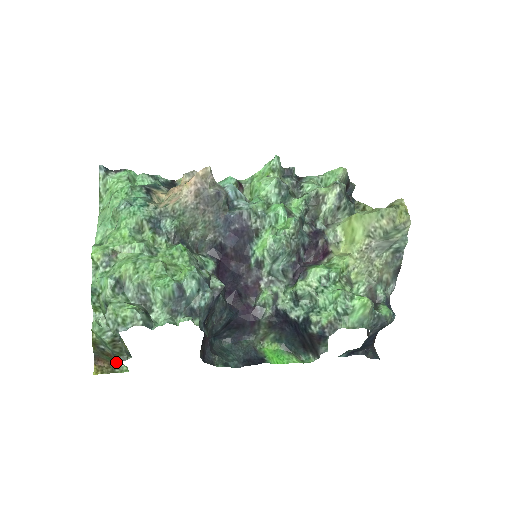
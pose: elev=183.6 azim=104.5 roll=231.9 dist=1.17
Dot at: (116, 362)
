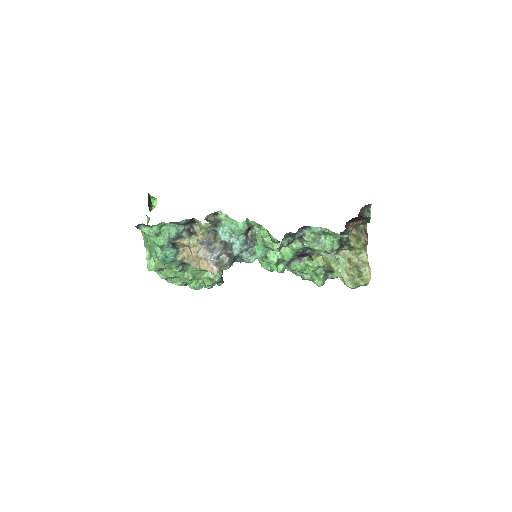
Dot at: occluded
